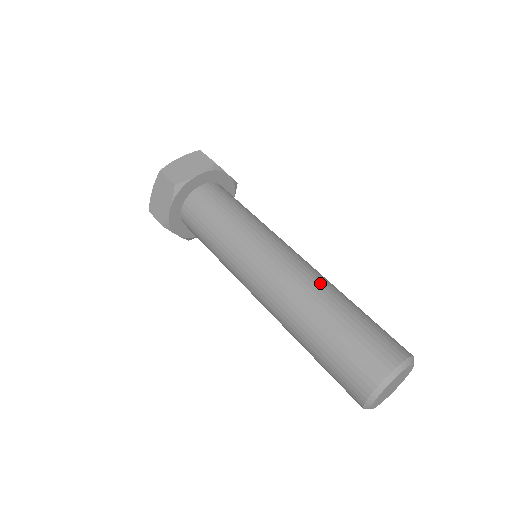
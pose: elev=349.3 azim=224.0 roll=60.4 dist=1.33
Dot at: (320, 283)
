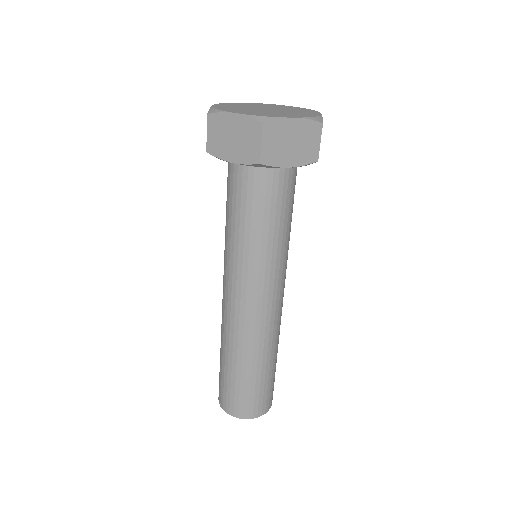
Dot at: (244, 343)
